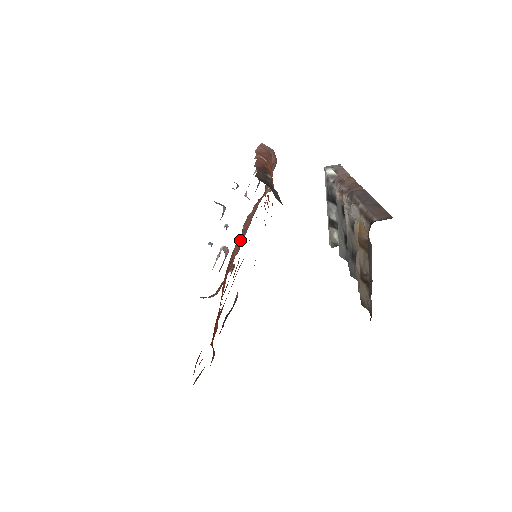
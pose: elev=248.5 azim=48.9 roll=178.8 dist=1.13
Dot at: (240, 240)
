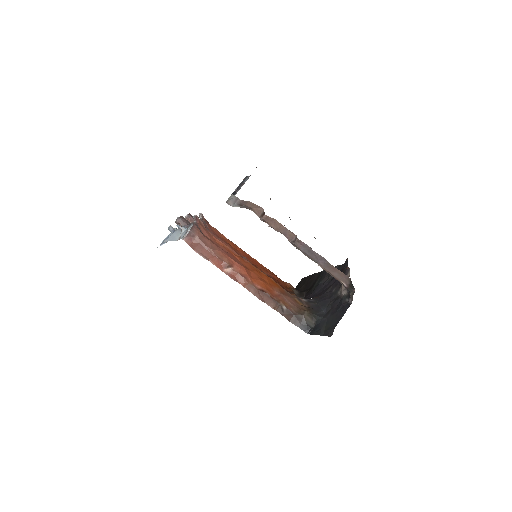
Dot at: (206, 227)
